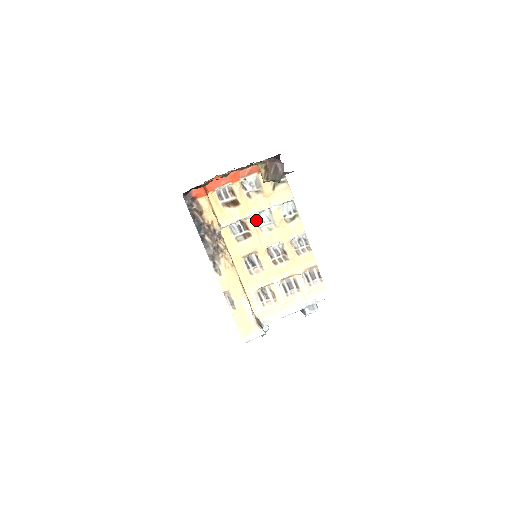
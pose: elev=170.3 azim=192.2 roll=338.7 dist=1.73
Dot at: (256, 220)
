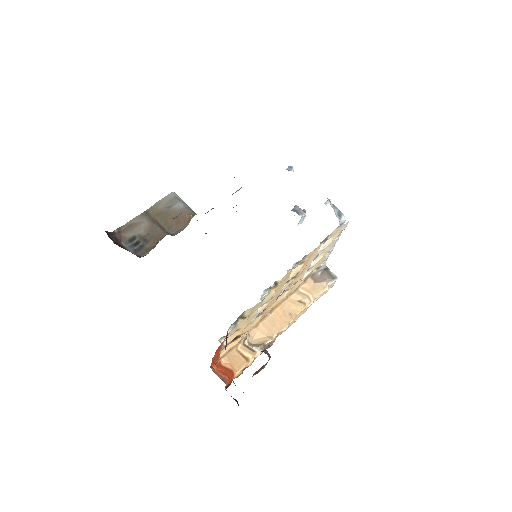
Dot at: occluded
